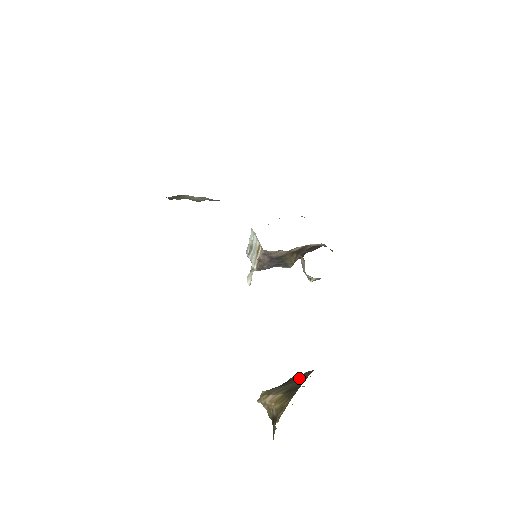
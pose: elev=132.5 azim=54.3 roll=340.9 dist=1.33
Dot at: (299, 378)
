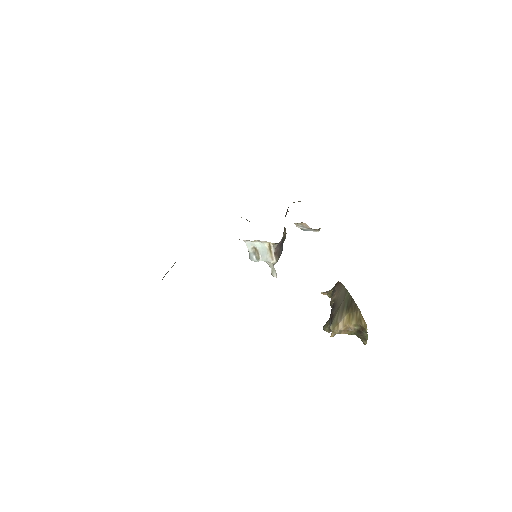
Dot at: (340, 296)
